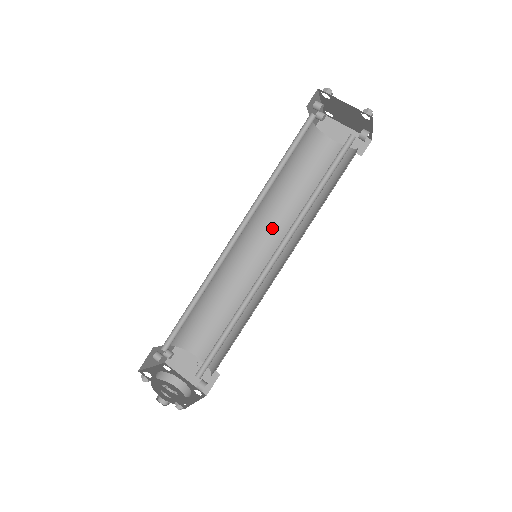
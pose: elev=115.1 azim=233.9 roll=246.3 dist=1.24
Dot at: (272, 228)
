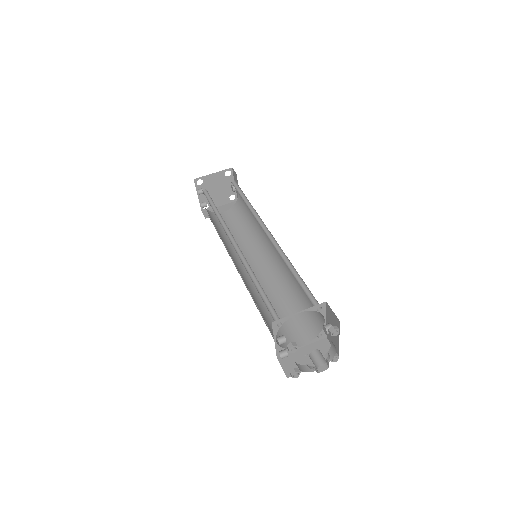
Dot at: occluded
